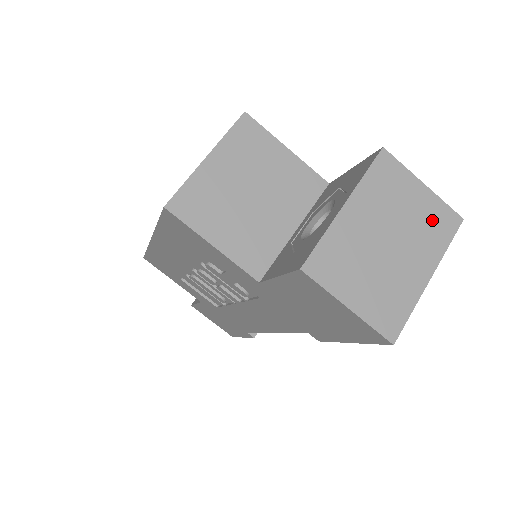
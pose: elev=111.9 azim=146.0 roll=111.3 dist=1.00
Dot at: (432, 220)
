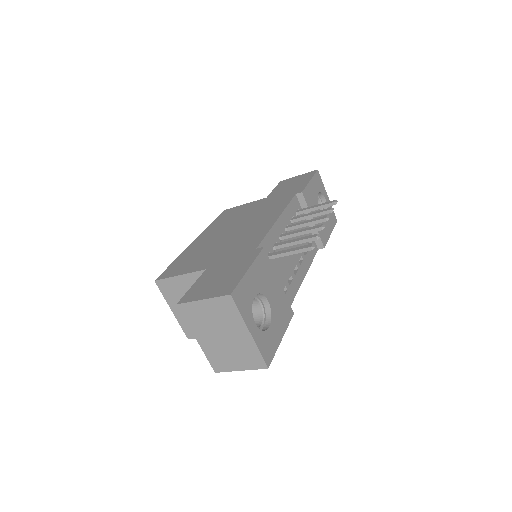
Dot at: (222, 310)
